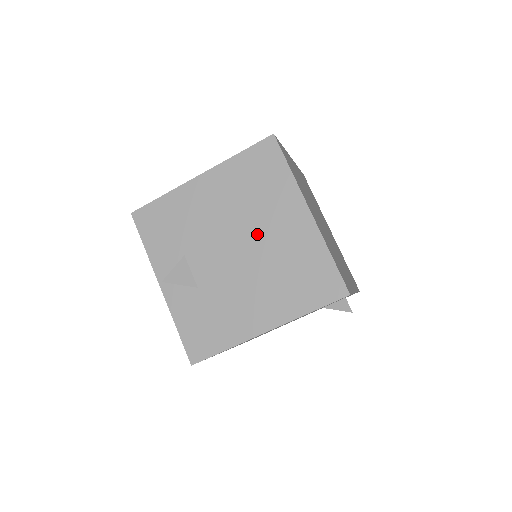
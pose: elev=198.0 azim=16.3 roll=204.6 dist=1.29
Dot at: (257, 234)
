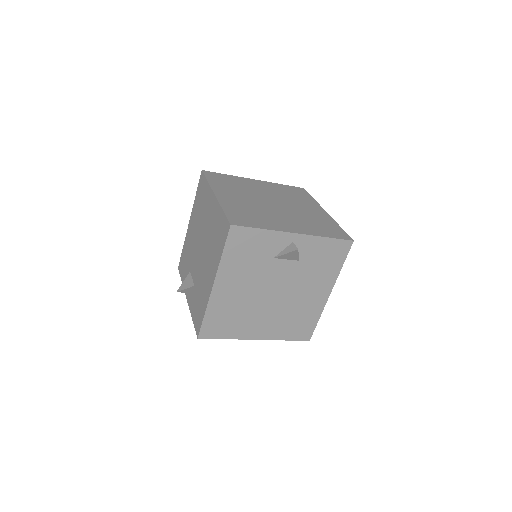
Dot at: (204, 230)
